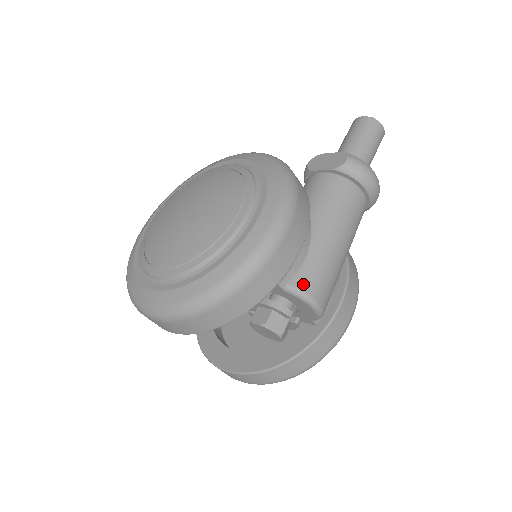
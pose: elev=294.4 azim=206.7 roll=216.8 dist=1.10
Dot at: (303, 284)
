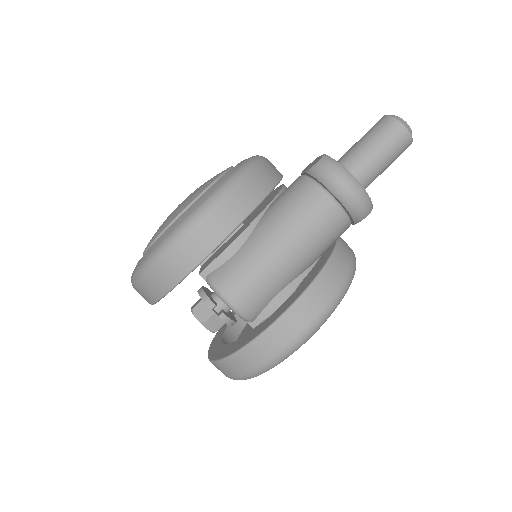
Dot at: (219, 278)
